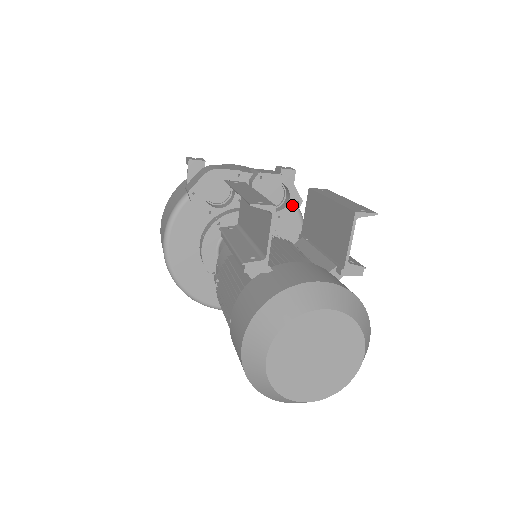
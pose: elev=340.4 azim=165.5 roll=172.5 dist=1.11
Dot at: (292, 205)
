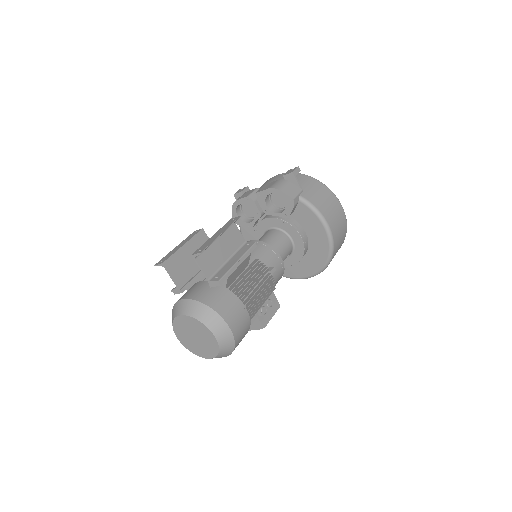
Dot at: (289, 204)
